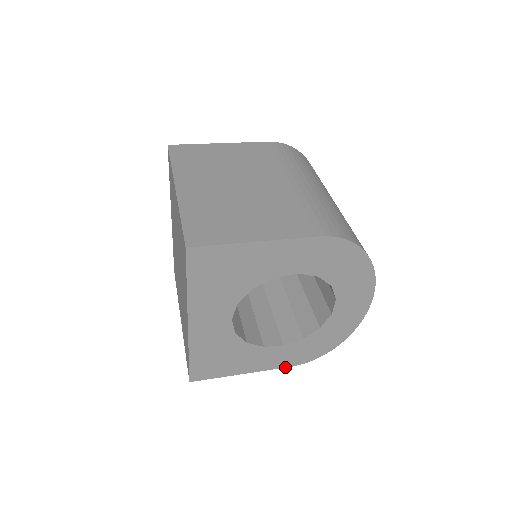
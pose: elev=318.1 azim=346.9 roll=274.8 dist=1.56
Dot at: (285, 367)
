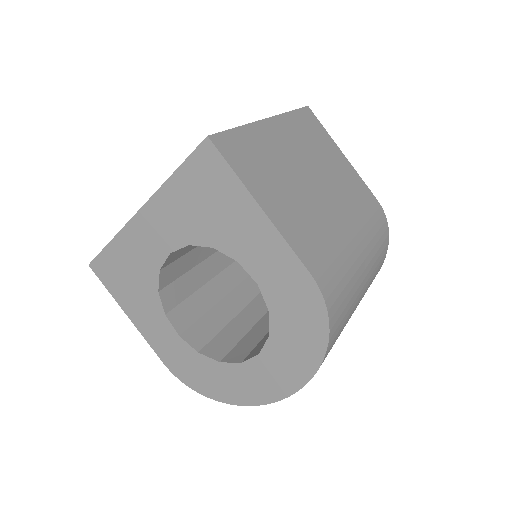
Dot at: (160, 357)
